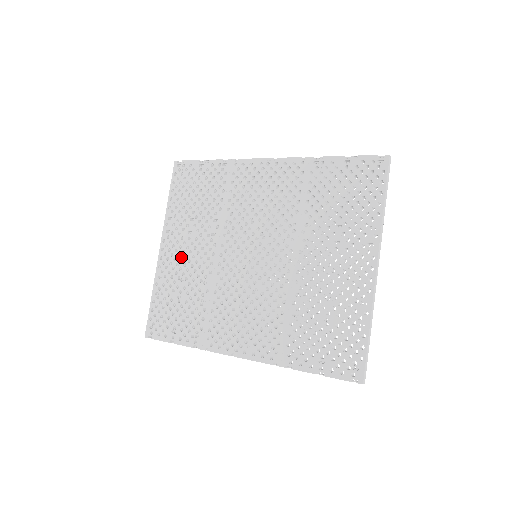
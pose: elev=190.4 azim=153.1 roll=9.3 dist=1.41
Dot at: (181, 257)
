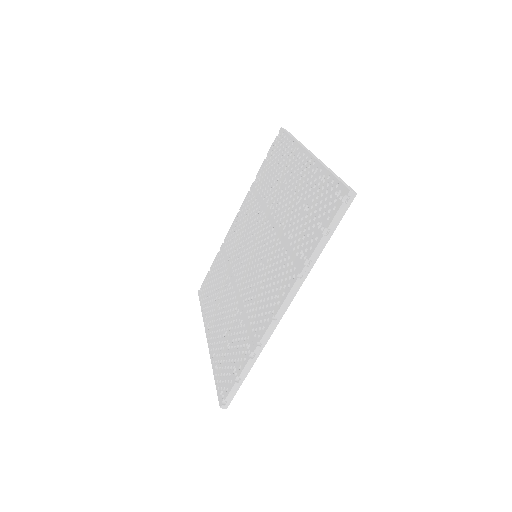
Dot at: (219, 324)
